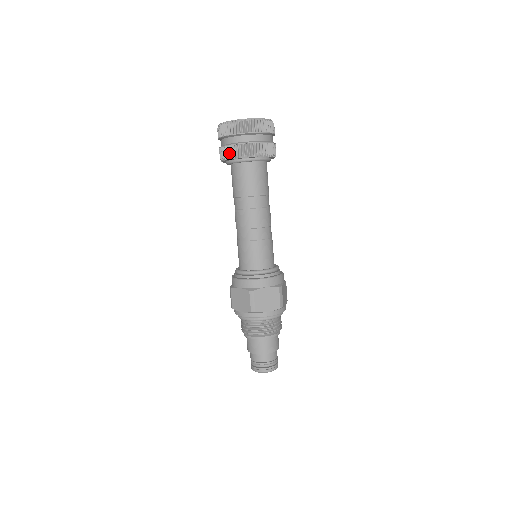
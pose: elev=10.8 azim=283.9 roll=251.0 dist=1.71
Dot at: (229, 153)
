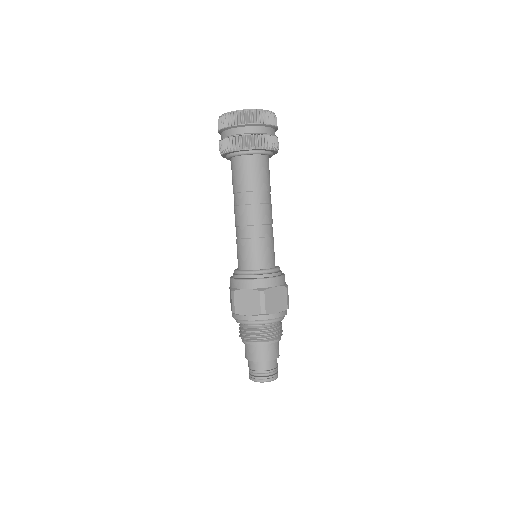
Dot at: (238, 144)
